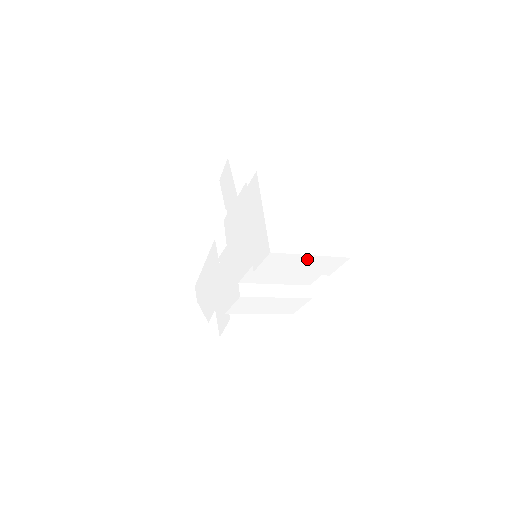
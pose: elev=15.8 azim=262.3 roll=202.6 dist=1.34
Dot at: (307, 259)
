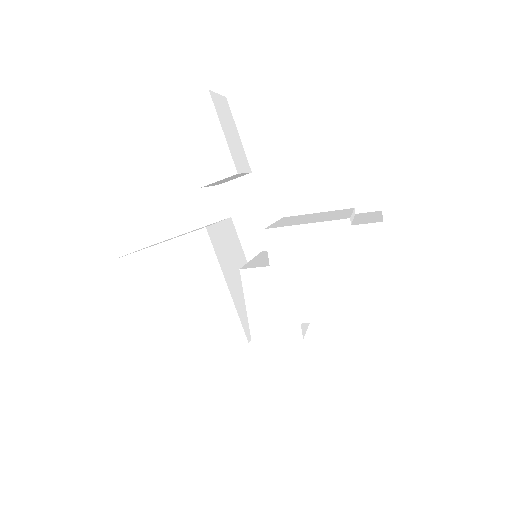
Dot at: occluded
